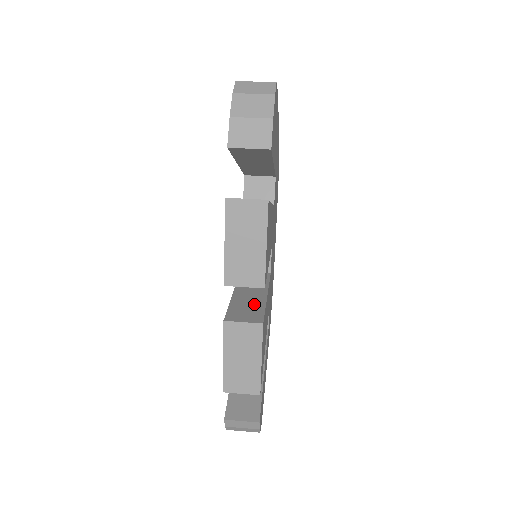
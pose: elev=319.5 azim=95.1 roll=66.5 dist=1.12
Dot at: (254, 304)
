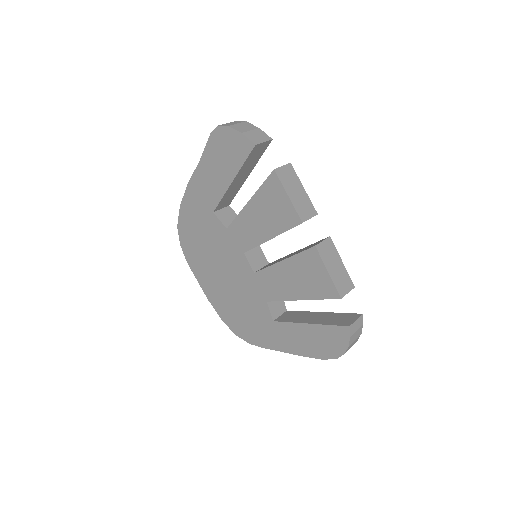
Dot at: (305, 248)
